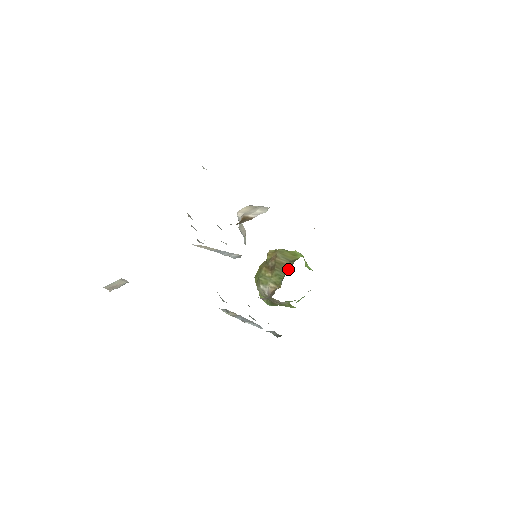
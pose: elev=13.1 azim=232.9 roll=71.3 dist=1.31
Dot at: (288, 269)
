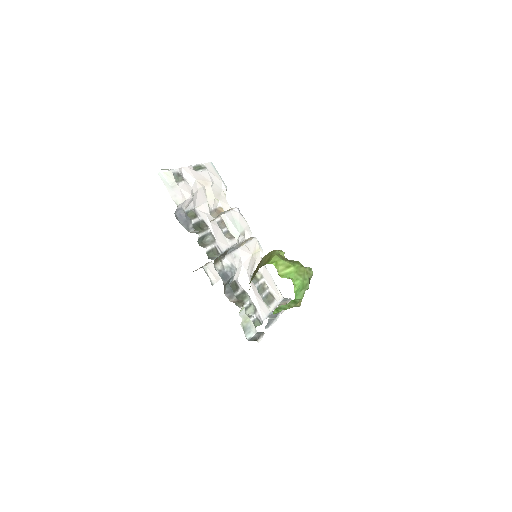
Dot at: (254, 275)
